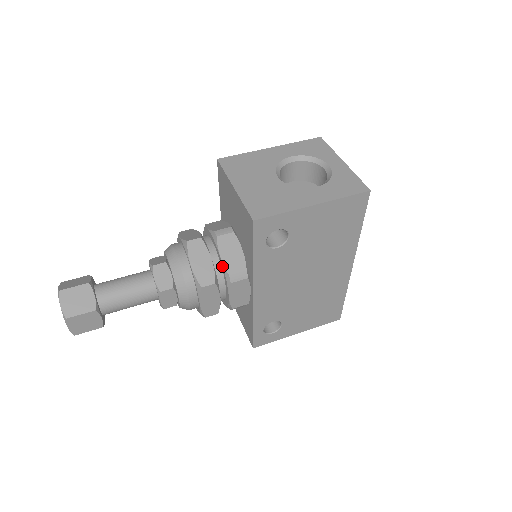
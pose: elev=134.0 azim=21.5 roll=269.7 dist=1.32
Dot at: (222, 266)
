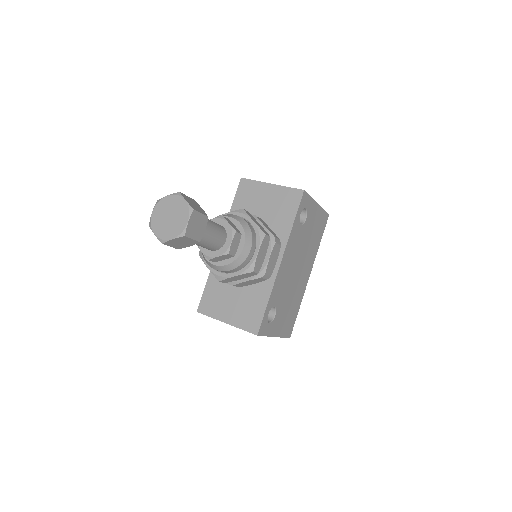
Dot at: occluded
